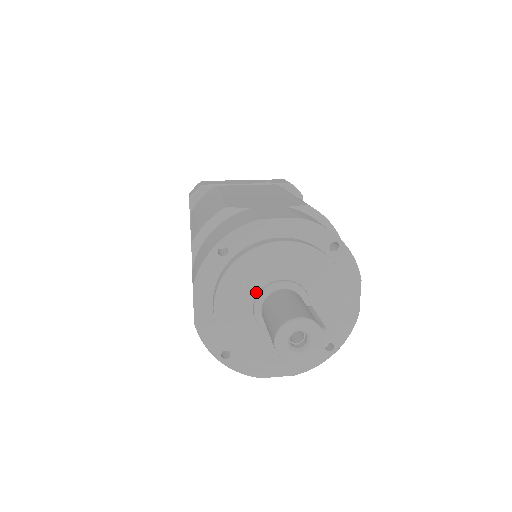
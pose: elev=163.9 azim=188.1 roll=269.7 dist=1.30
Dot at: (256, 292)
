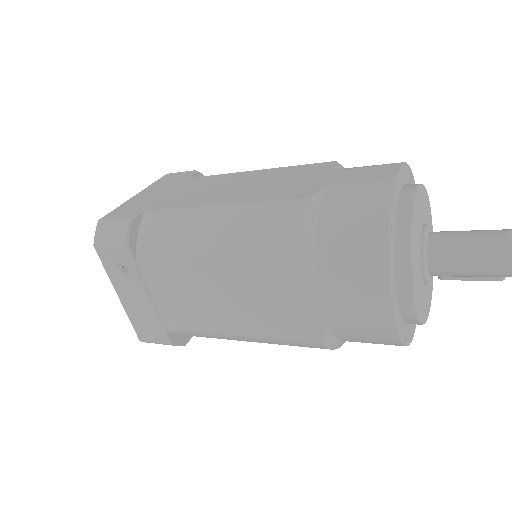
Dot at: (425, 222)
